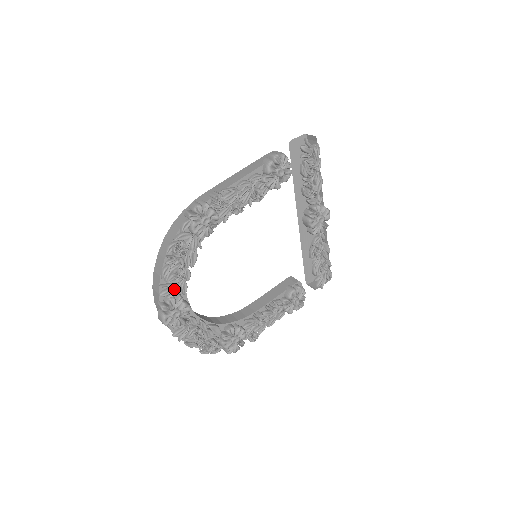
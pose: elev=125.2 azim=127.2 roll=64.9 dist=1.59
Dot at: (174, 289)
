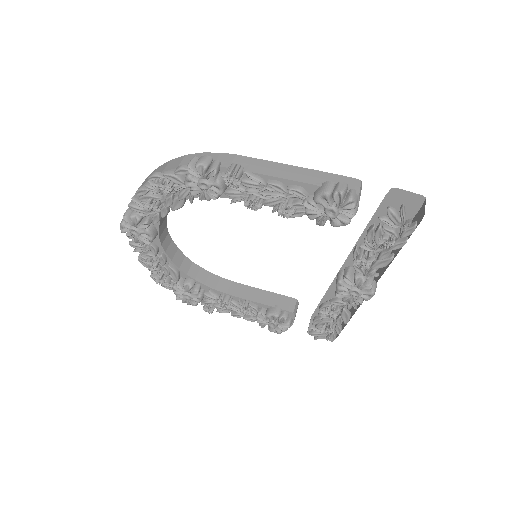
Dot at: (145, 211)
